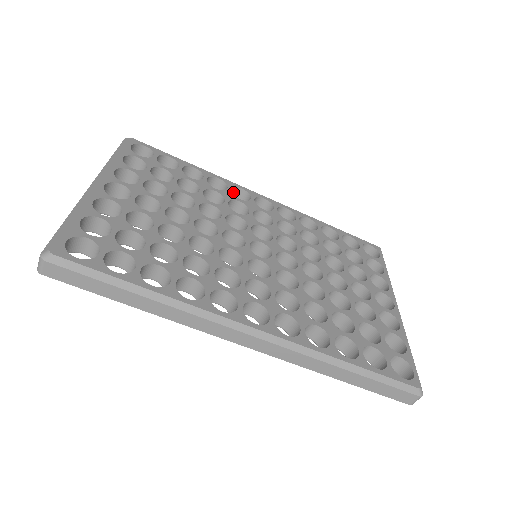
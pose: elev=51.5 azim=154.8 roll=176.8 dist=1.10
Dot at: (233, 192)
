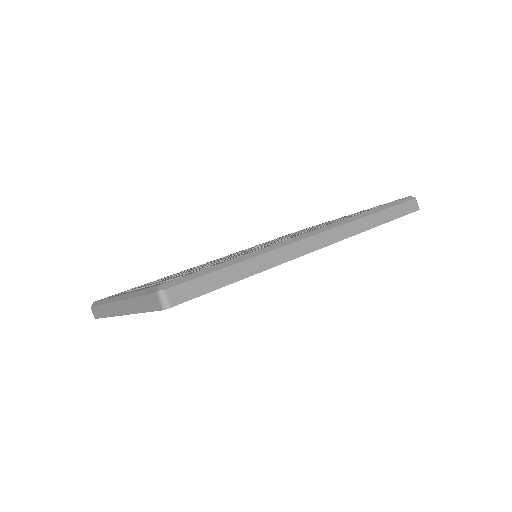
Dot at: occluded
